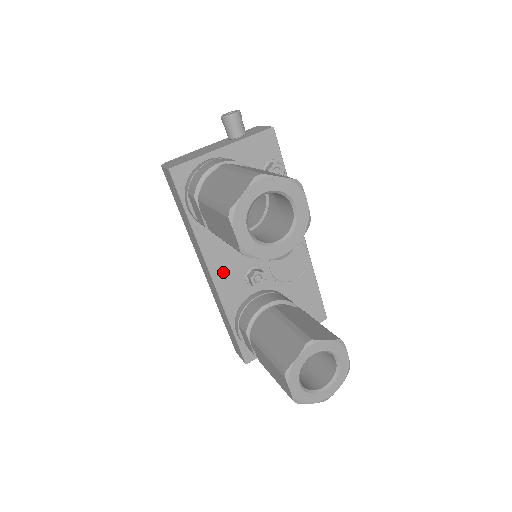
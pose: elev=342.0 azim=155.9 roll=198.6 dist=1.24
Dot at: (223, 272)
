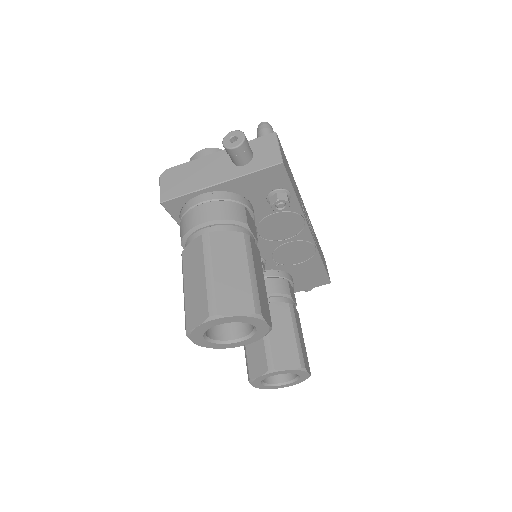
Dot at: occluded
